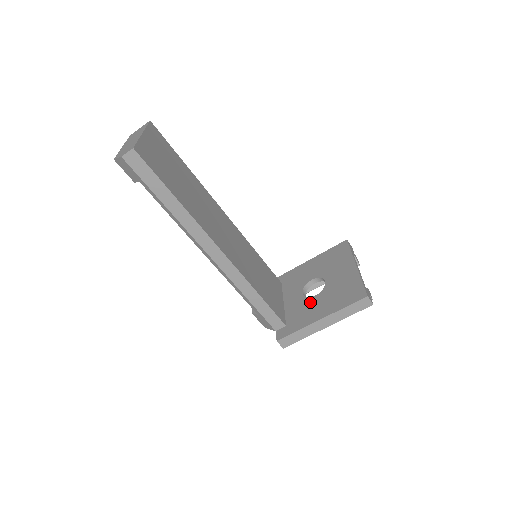
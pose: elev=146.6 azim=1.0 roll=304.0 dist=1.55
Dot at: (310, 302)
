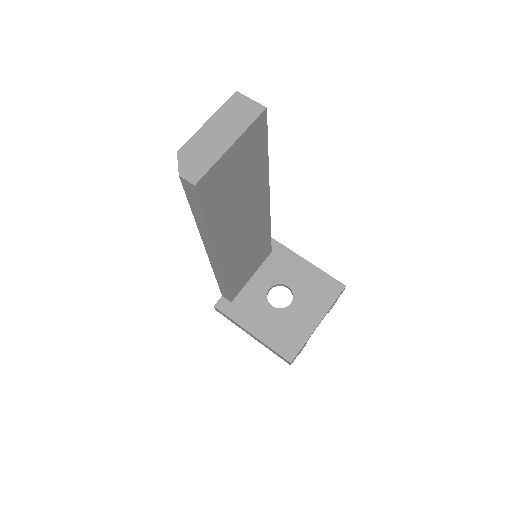
Dot at: (263, 307)
